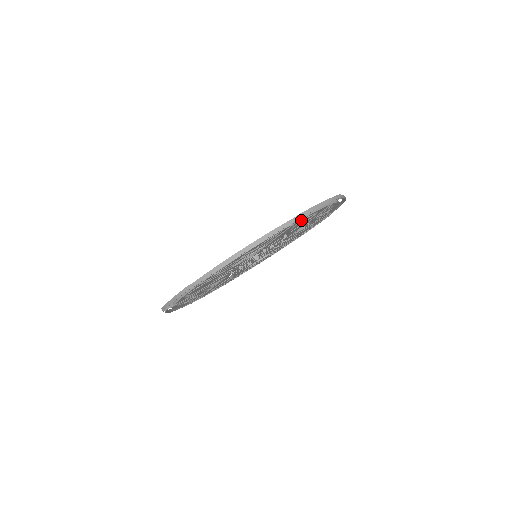
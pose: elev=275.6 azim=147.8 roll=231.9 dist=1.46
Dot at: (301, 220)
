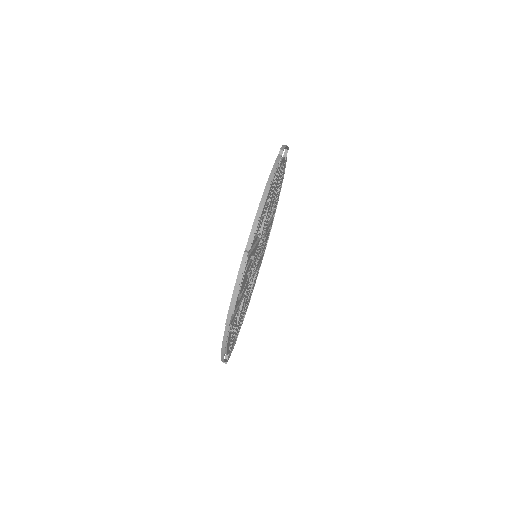
Dot at: occluded
